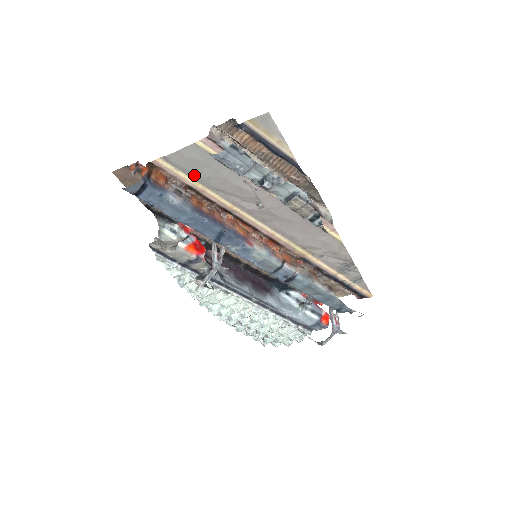
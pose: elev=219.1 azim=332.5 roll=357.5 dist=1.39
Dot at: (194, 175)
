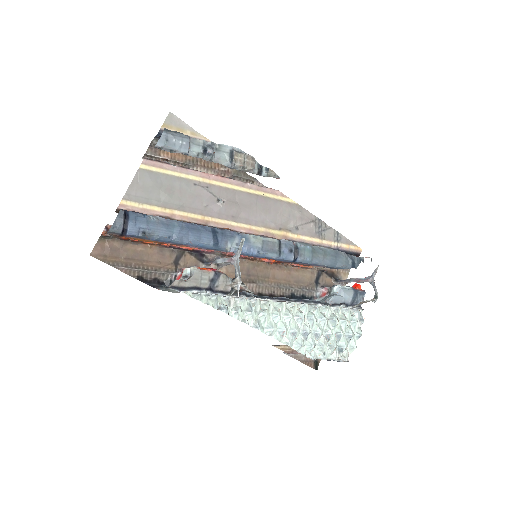
Dot at: (157, 201)
